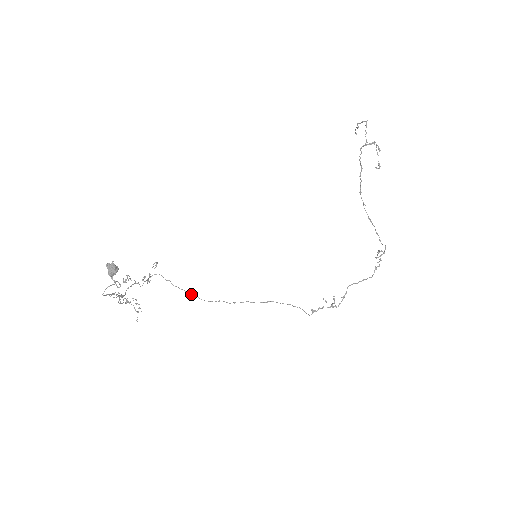
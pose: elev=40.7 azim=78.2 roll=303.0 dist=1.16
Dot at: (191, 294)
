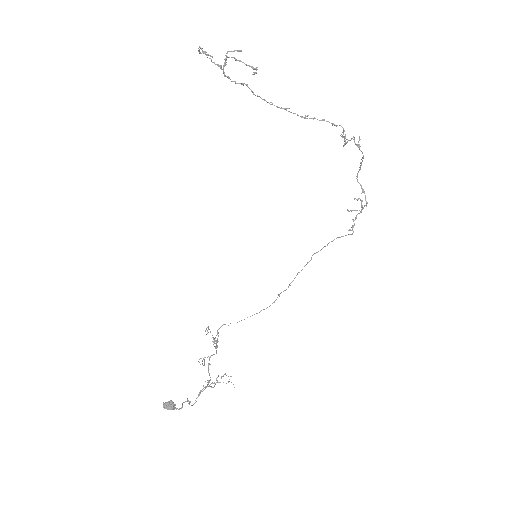
Dot at: occluded
